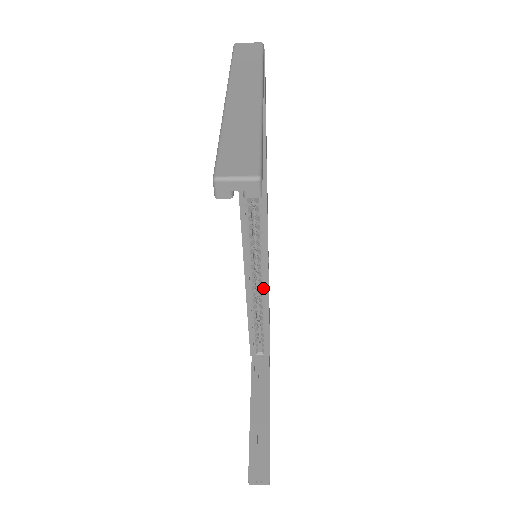
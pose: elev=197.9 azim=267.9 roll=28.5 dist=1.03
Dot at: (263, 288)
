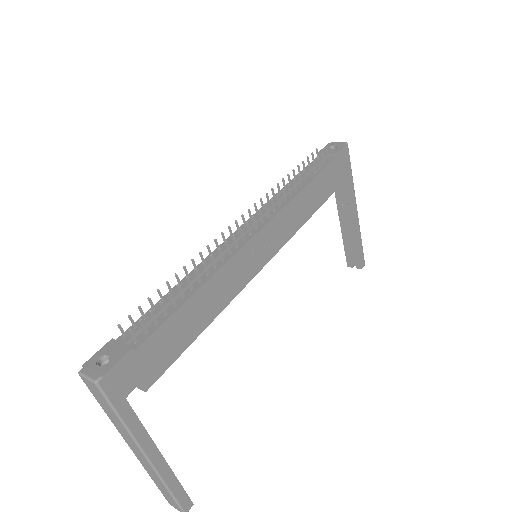
Dot at: occluded
